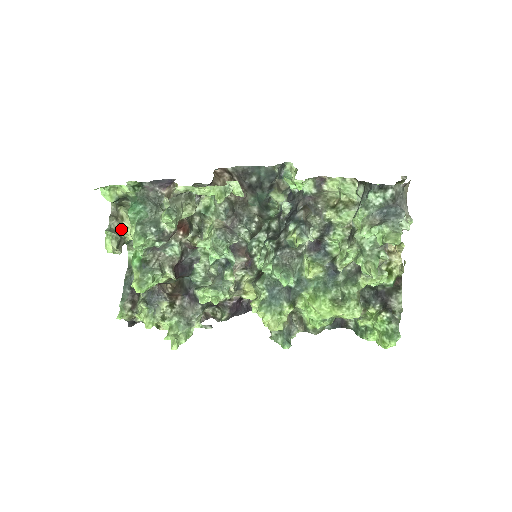
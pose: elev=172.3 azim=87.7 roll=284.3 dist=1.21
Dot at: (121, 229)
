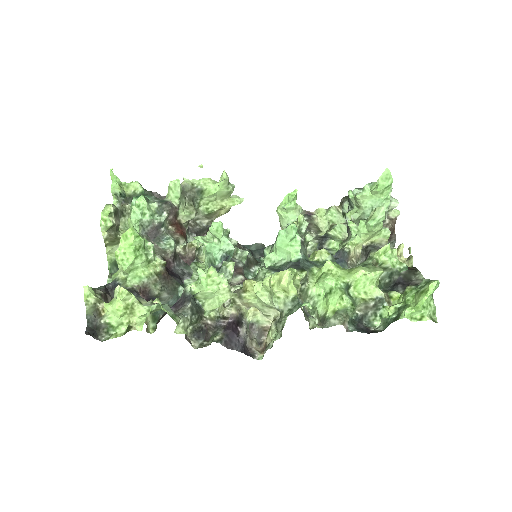
Dot at: occluded
